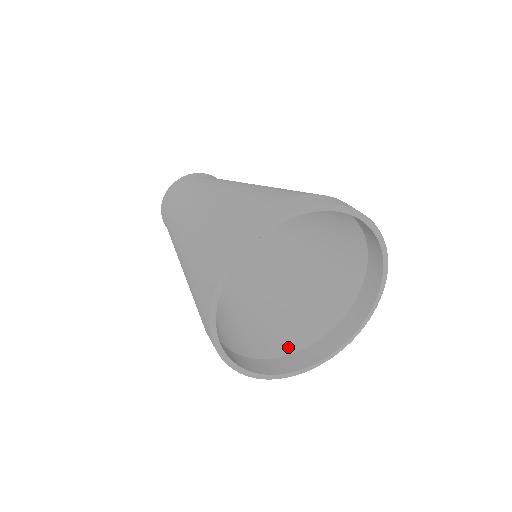
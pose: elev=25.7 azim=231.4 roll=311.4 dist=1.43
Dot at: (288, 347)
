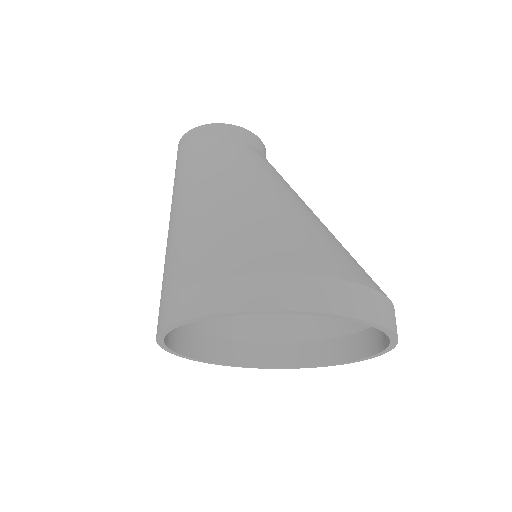
Dot at: (314, 333)
